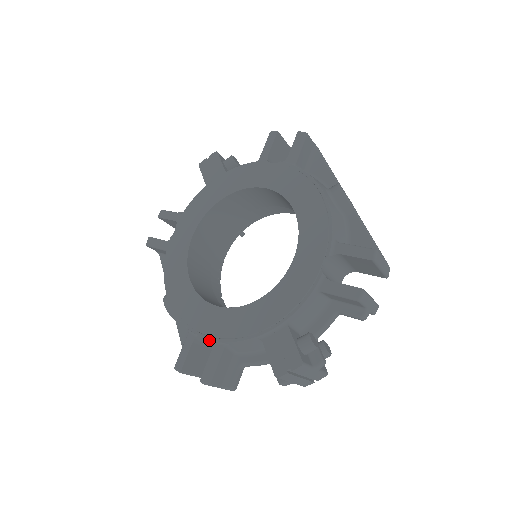
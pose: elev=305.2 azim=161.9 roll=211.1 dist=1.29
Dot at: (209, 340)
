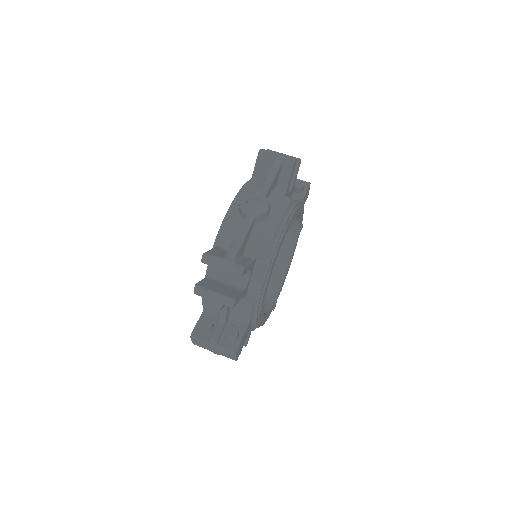
Dot at: occluded
